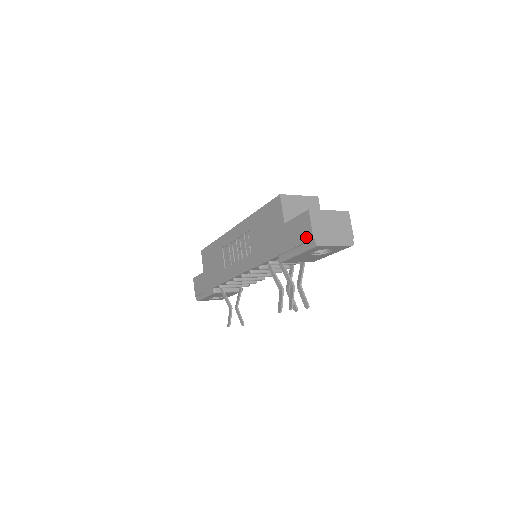
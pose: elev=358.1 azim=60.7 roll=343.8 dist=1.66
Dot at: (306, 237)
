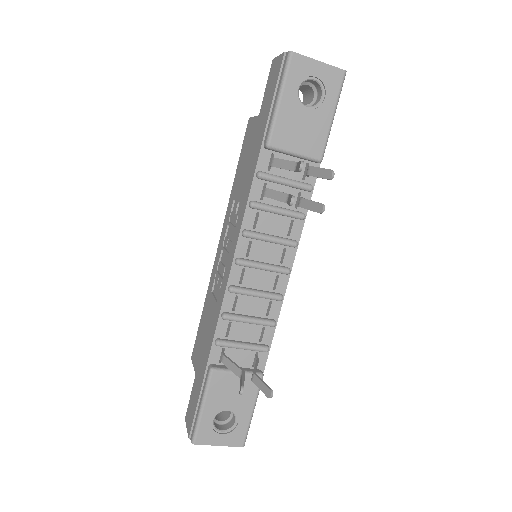
Dot at: (278, 68)
